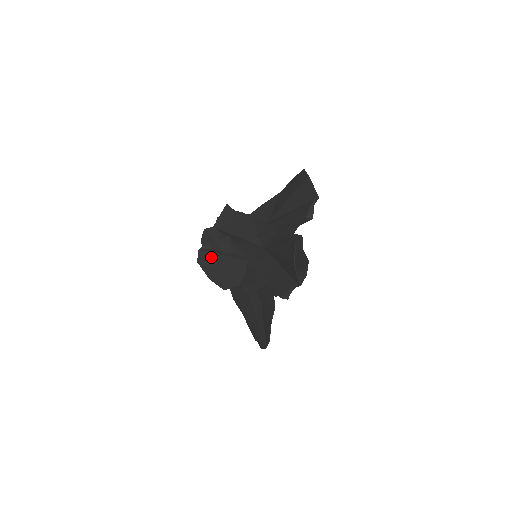
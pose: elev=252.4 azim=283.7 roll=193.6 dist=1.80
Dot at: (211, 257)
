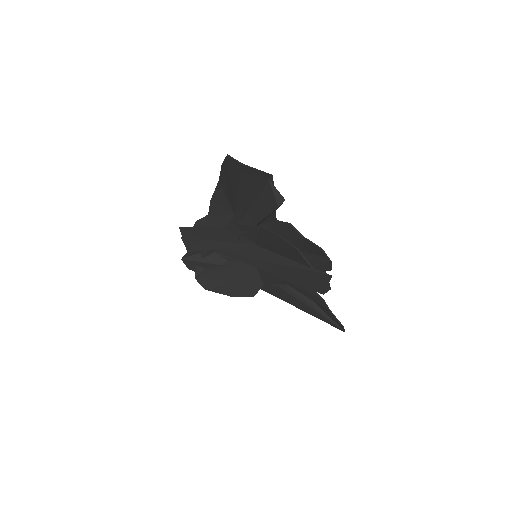
Dot at: (213, 278)
